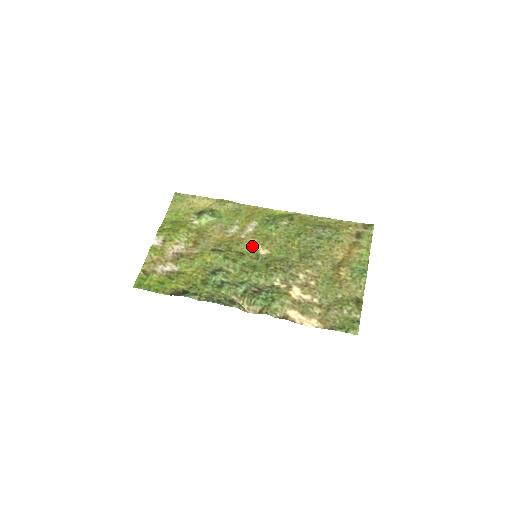
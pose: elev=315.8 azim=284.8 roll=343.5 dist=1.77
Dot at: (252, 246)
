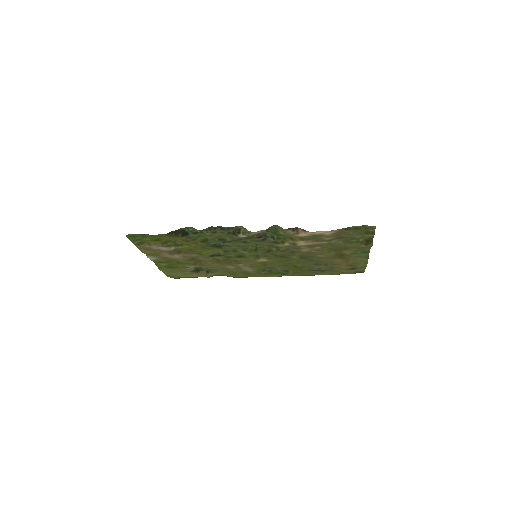
Dot at: (251, 261)
